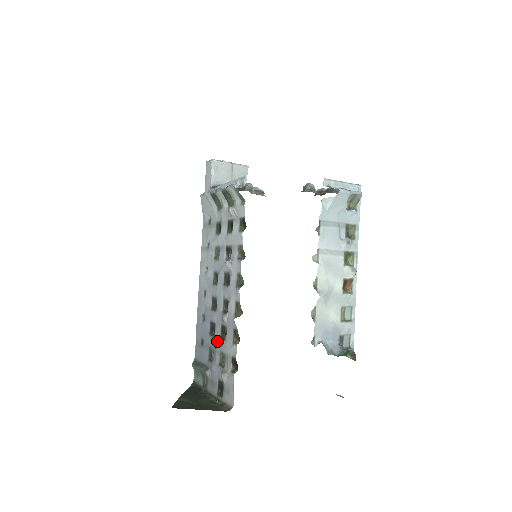
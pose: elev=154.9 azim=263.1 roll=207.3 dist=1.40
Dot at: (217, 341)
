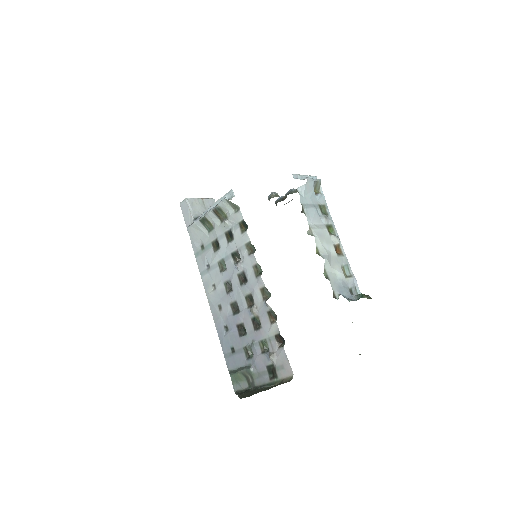
Dot at: (252, 335)
